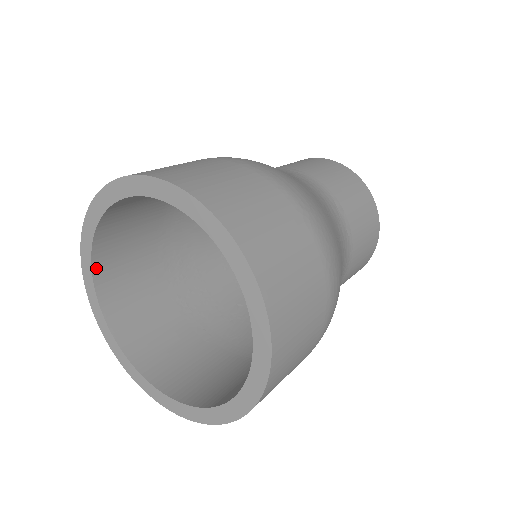
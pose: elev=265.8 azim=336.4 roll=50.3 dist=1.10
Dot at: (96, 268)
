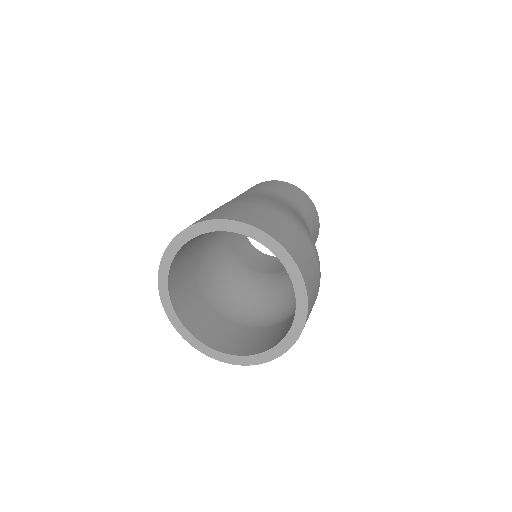
Dot at: (205, 232)
